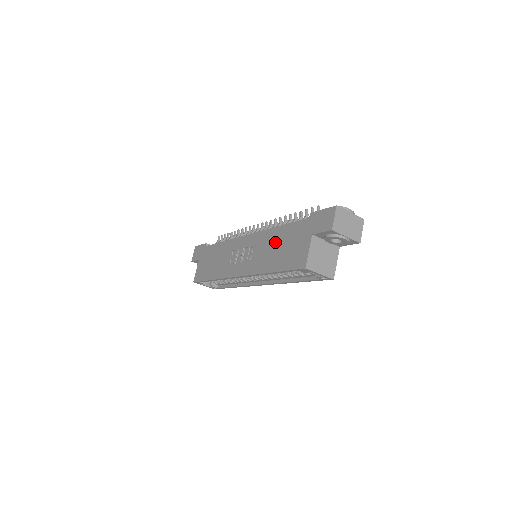
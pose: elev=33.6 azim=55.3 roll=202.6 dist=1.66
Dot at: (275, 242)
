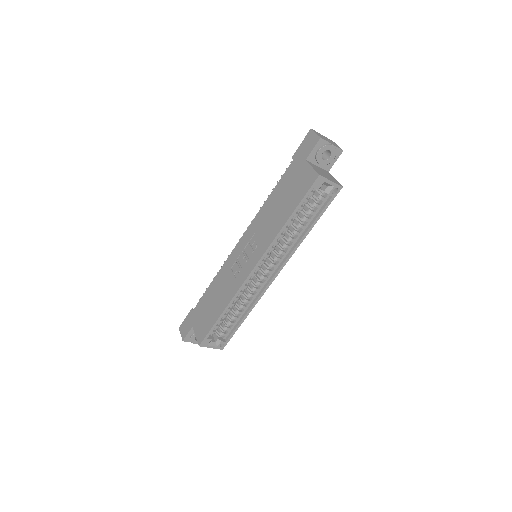
Dot at: (273, 206)
